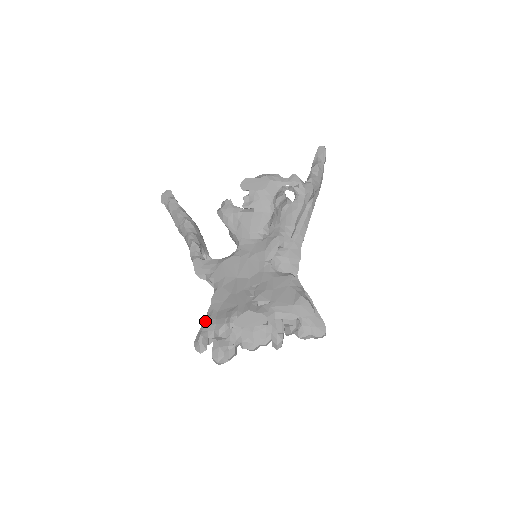
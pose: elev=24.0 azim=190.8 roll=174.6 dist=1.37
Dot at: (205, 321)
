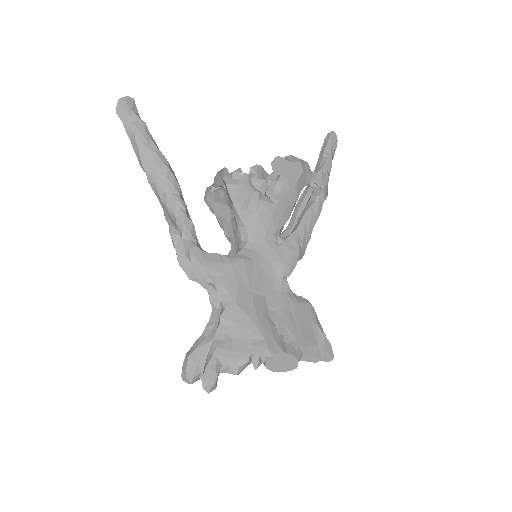
Dot at: (218, 350)
